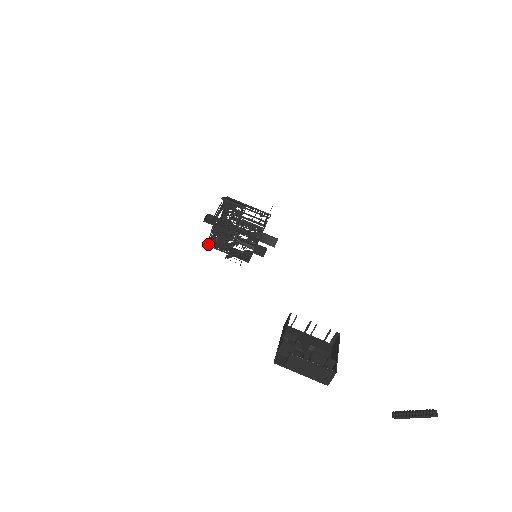
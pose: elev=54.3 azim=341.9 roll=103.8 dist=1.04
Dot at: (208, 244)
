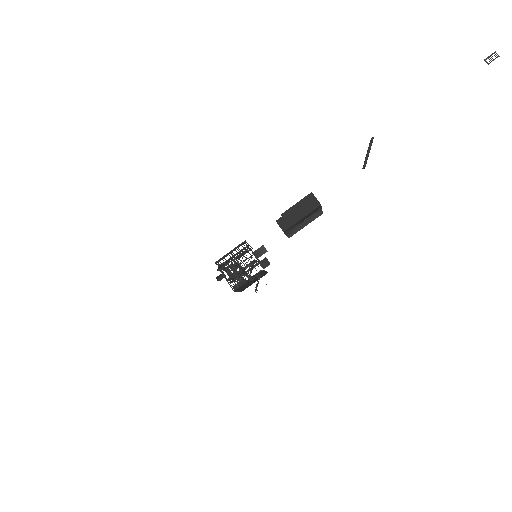
Dot at: (233, 290)
